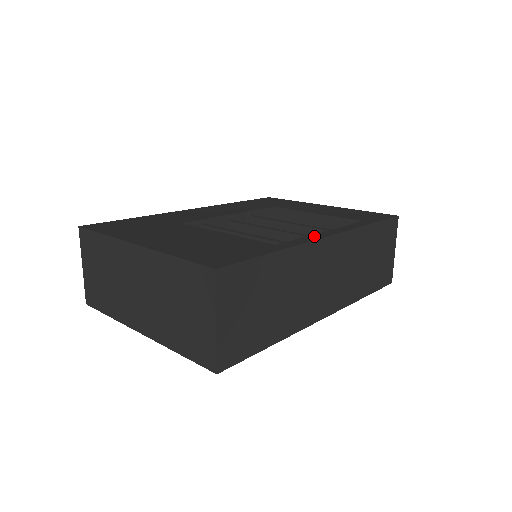
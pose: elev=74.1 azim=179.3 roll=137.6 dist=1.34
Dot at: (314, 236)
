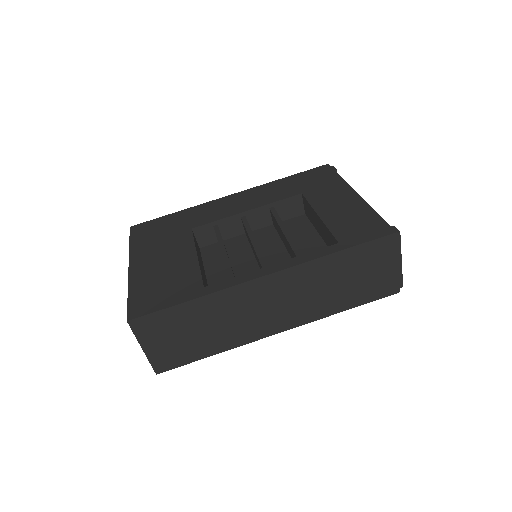
Dot at: (250, 275)
